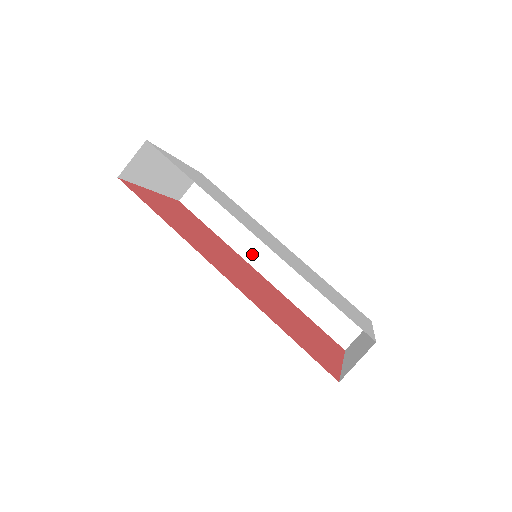
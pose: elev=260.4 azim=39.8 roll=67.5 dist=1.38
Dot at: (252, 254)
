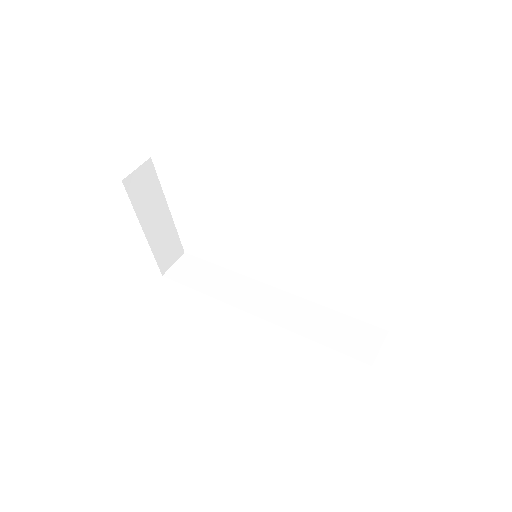
Dot at: (245, 302)
